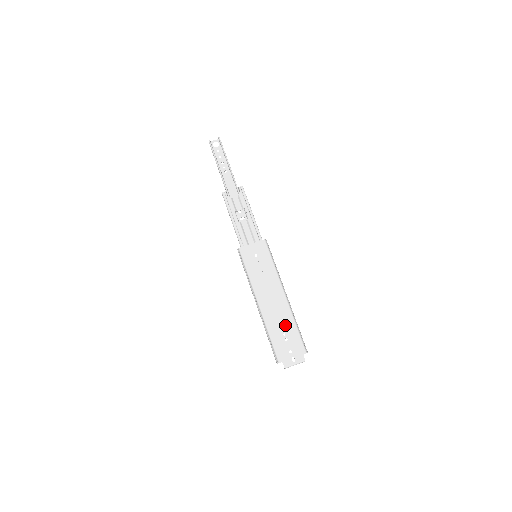
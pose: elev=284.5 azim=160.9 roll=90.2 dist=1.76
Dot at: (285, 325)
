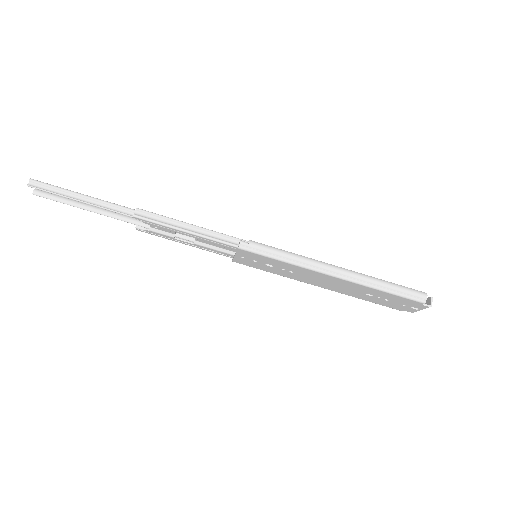
Dot at: (370, 293)
